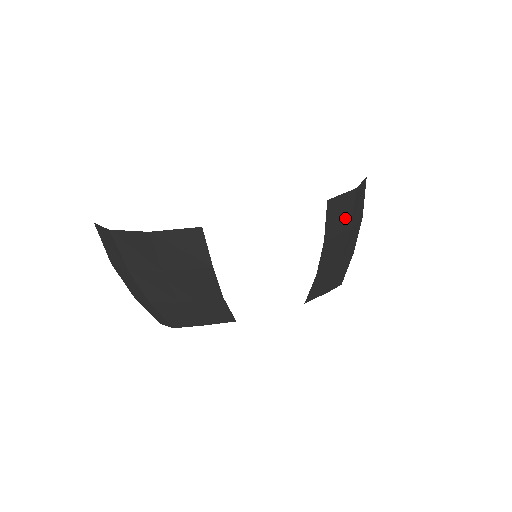
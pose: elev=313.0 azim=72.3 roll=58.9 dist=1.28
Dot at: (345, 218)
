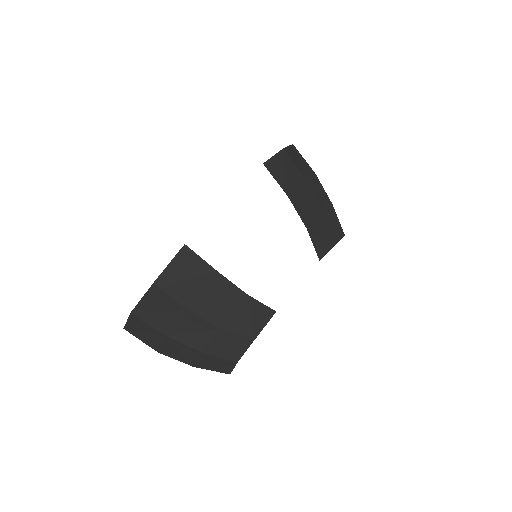
Dot at: (293, 174)
